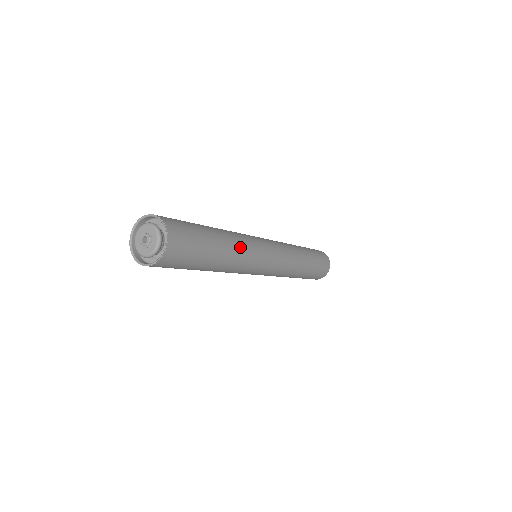
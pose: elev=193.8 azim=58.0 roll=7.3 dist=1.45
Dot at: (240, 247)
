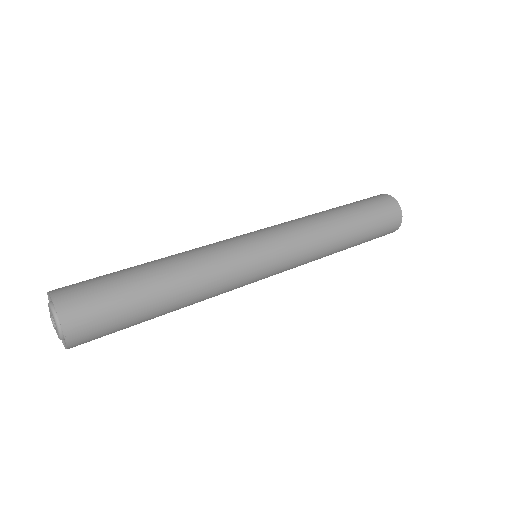
Dot at: (202, 281)
